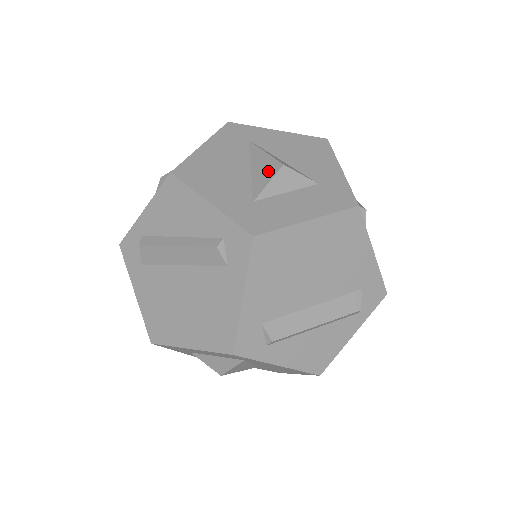
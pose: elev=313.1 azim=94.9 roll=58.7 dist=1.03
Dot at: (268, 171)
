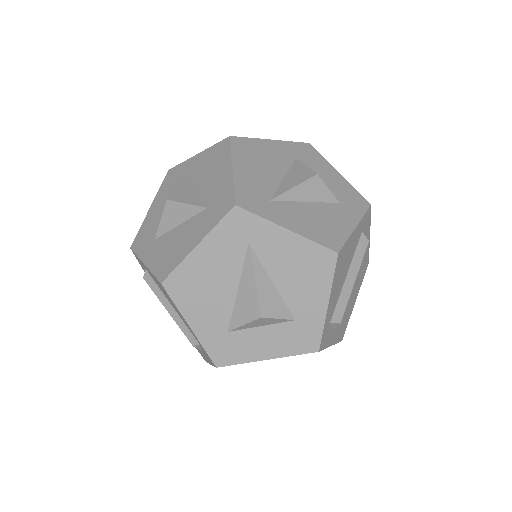
Dot at: (248, 311)
